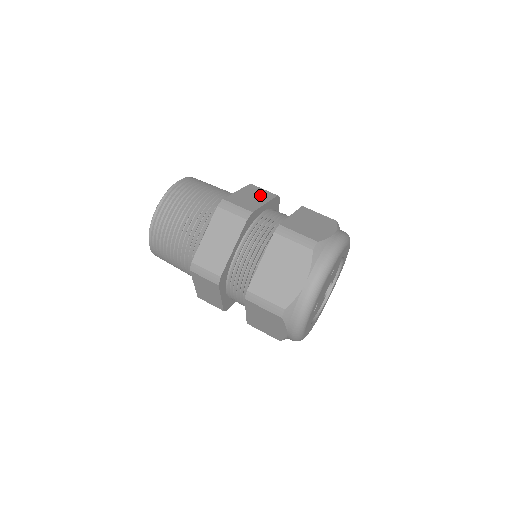
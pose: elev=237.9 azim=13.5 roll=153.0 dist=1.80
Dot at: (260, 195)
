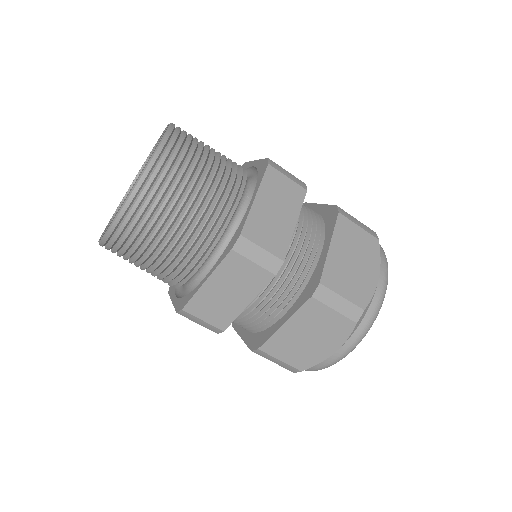
Dot at: (286, 200)
